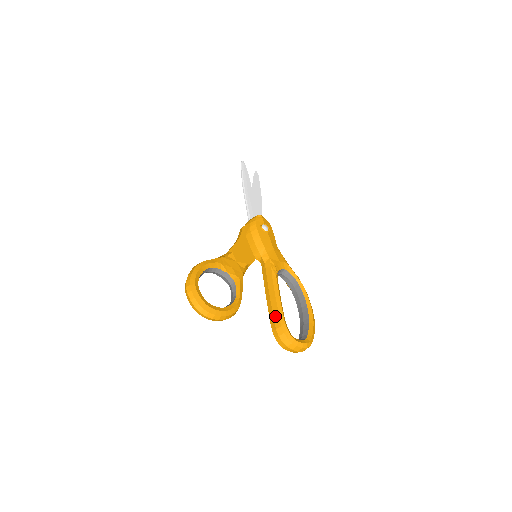
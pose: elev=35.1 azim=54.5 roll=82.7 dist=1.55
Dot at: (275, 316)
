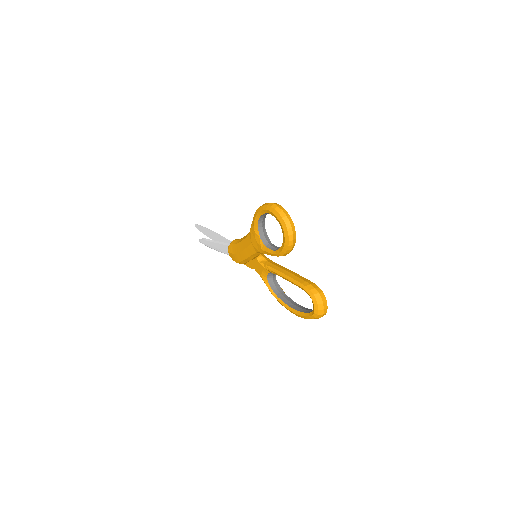
Dot at: (304, 279)
